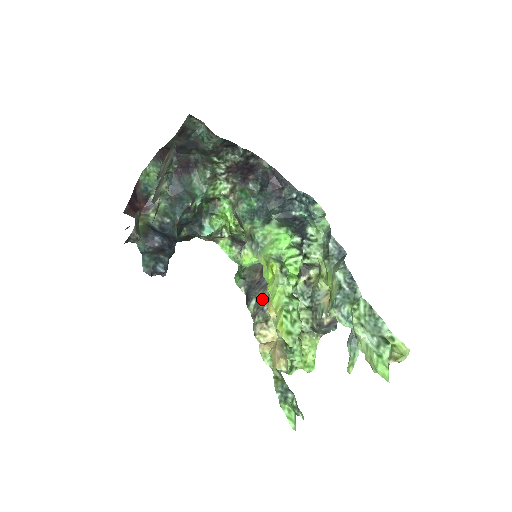
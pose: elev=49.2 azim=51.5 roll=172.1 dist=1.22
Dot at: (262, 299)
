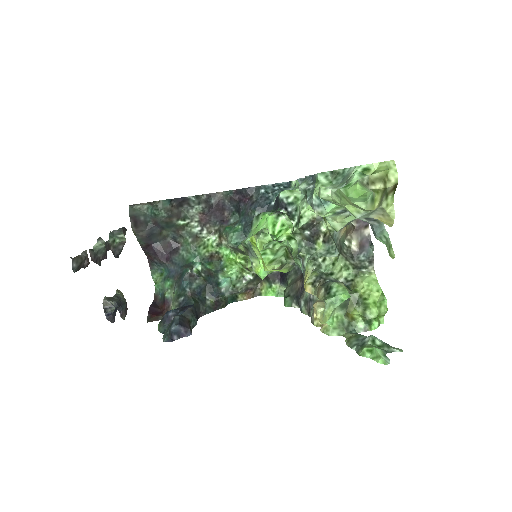
Dot at: (306, 293)
